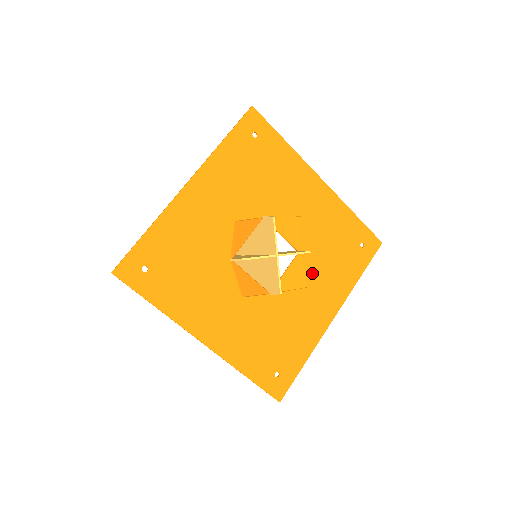
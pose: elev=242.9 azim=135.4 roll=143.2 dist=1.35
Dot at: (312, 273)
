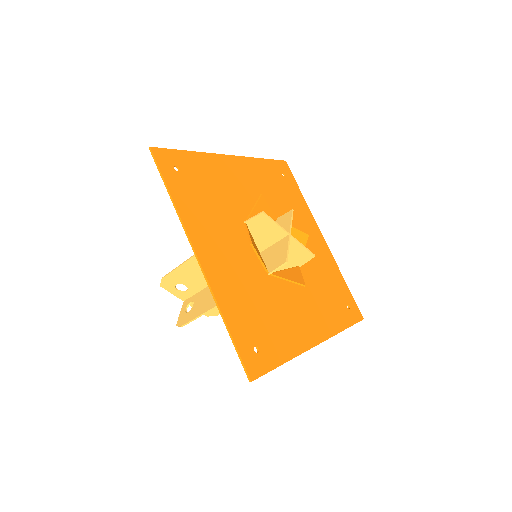
Dot at: (306, 291)
